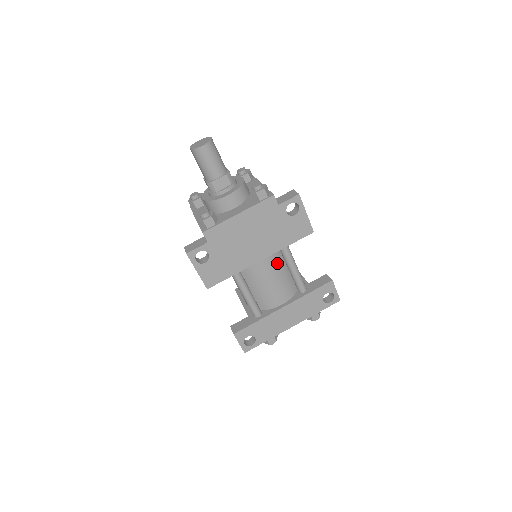
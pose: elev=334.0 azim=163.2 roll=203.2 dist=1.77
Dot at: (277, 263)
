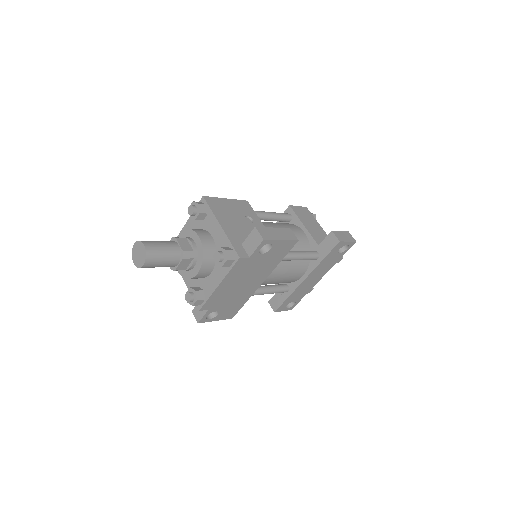
Dot at: (279, 266)
